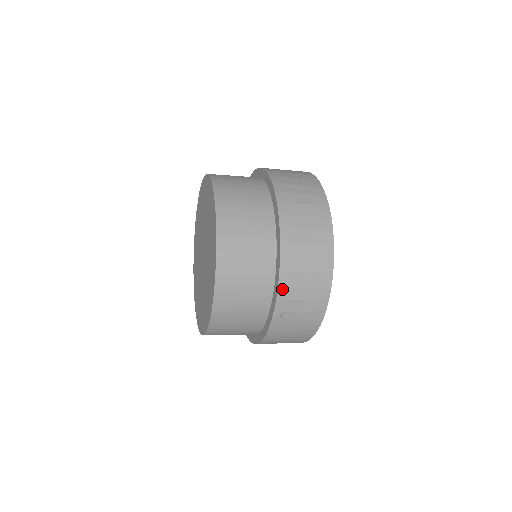
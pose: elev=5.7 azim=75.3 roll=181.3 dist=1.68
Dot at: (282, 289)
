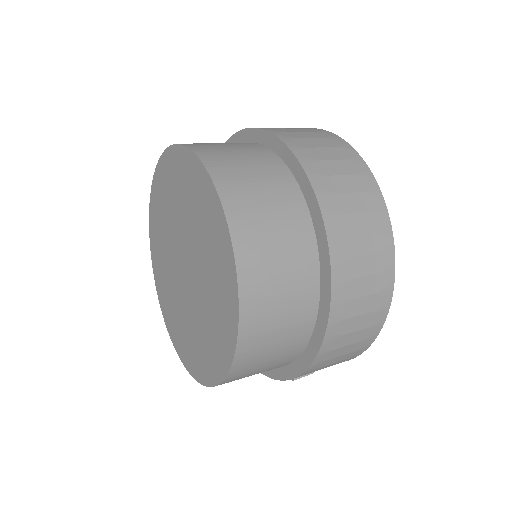
Dot at: (305, 373)
